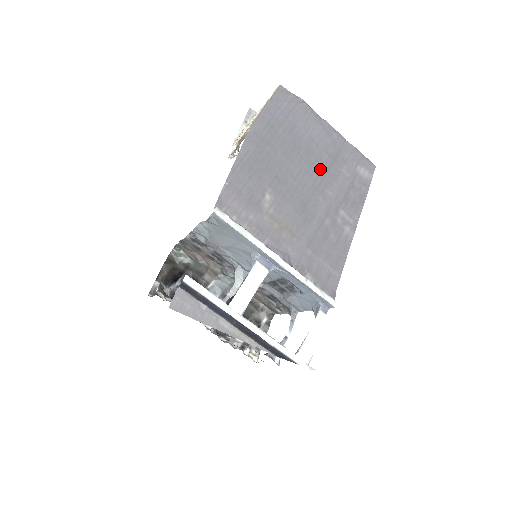
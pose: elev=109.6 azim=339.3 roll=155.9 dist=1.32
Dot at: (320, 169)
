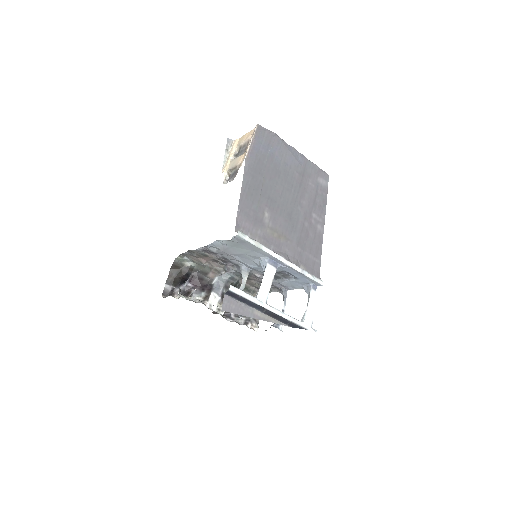
Dot at: (295, 186)
